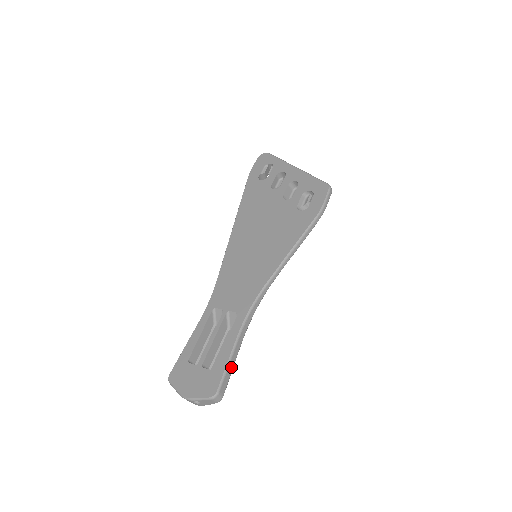
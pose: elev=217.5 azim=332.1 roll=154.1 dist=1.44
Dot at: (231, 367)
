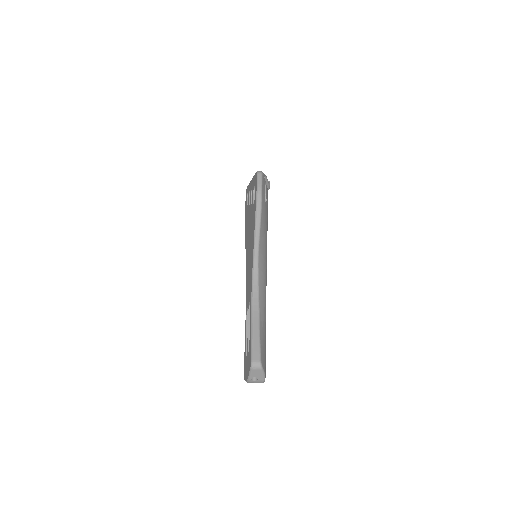
Dot at: (257, 339)
